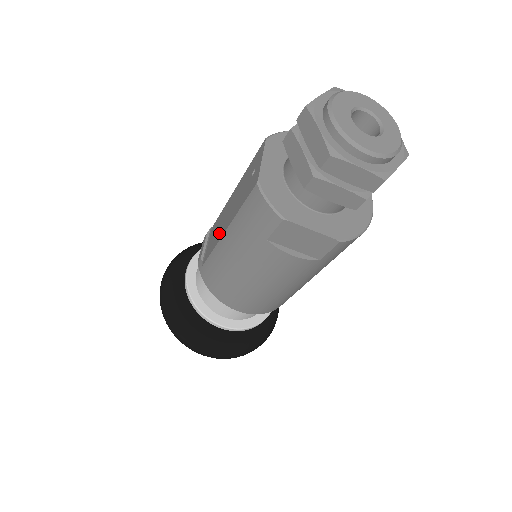
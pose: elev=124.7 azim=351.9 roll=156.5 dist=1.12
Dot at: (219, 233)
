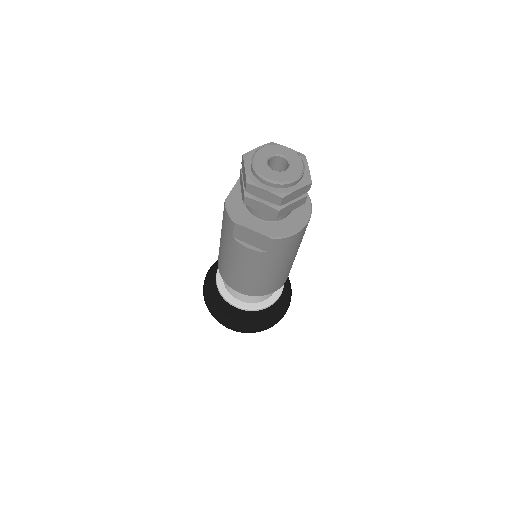
Dot at: occluded
